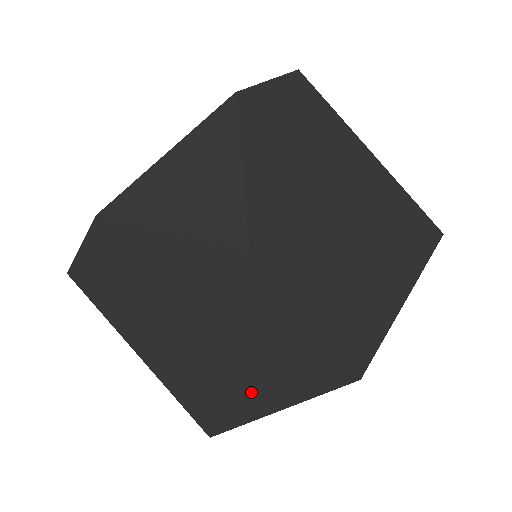
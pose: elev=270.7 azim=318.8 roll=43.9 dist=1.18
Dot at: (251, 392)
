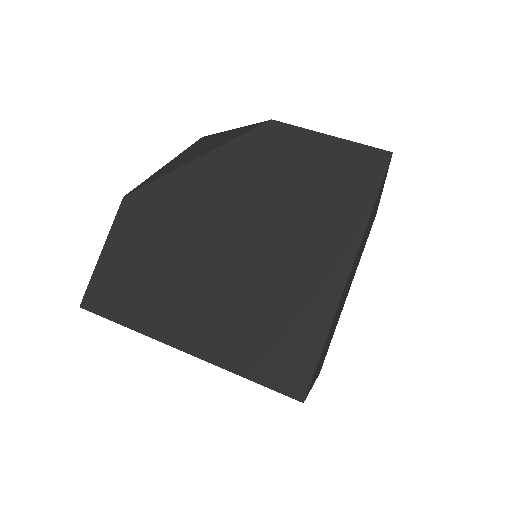
Dot at: (322, 263)
